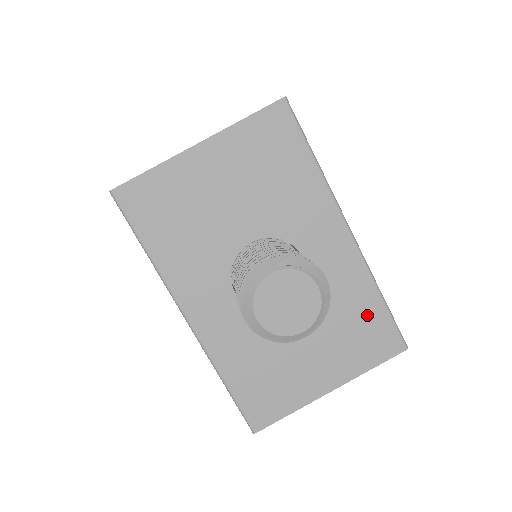
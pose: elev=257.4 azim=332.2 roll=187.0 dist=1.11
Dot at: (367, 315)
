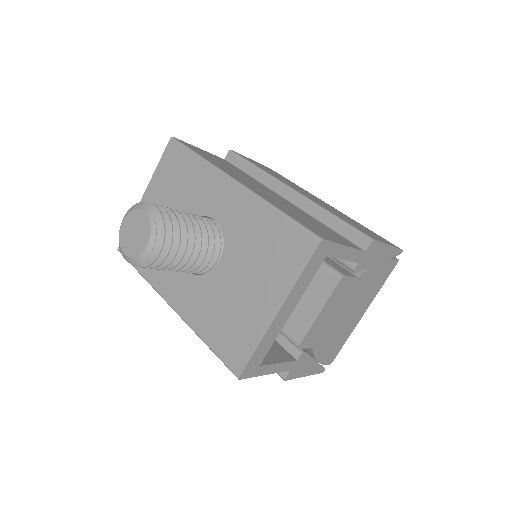
Dot at: (275, 232)
